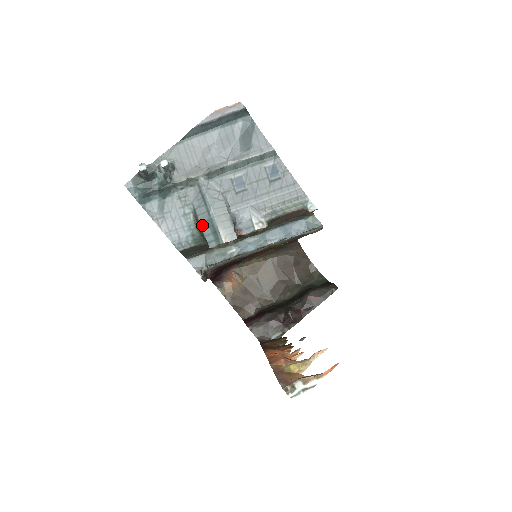
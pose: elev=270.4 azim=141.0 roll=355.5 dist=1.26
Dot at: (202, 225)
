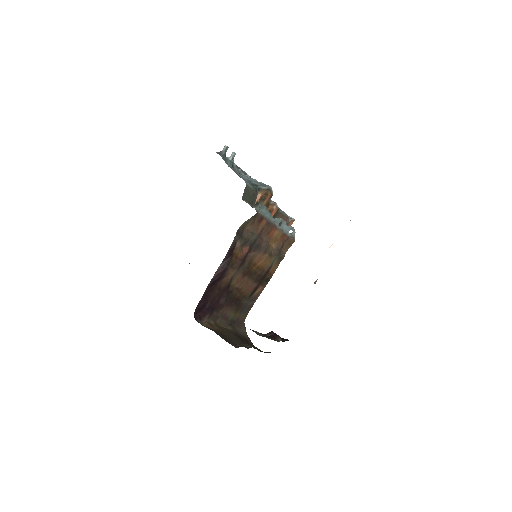
Dot at: (255, 183)
